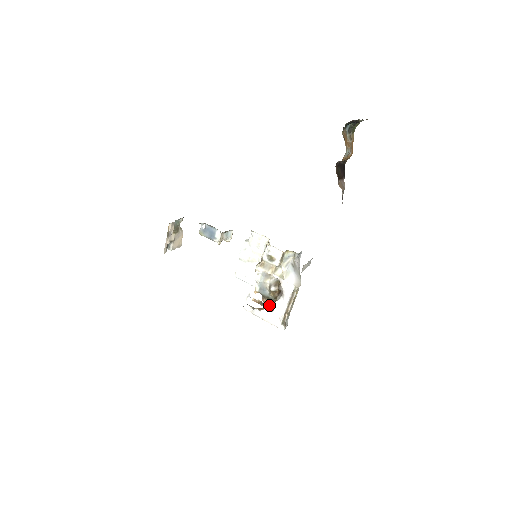
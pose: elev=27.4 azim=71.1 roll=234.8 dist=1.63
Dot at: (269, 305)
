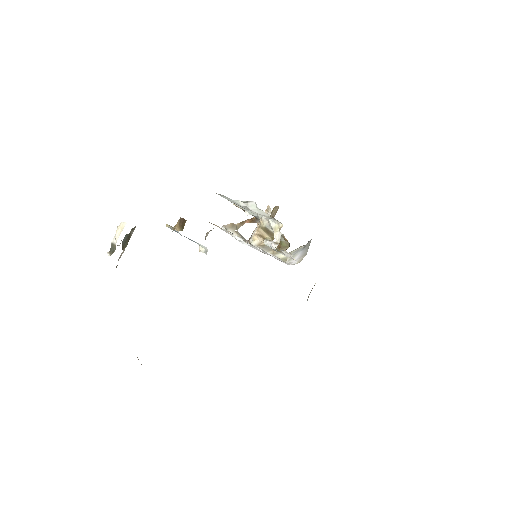
Dot at: (255, 218)
